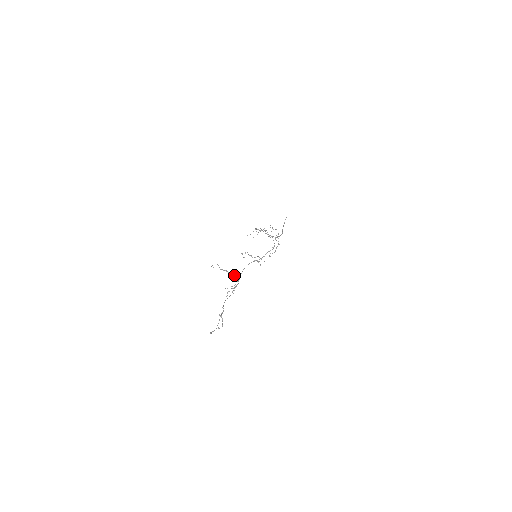
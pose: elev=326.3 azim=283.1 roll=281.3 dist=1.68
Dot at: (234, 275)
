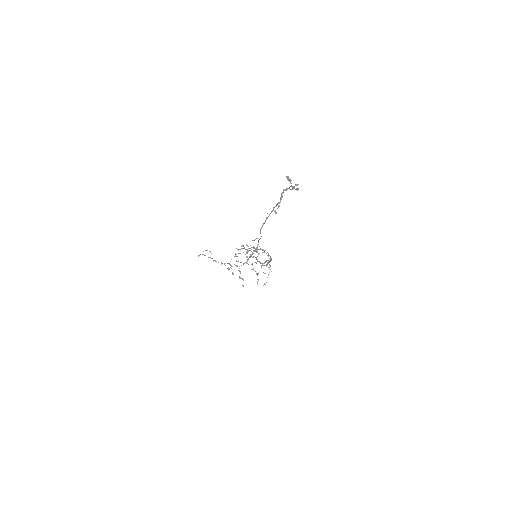
Dot at: occluded
